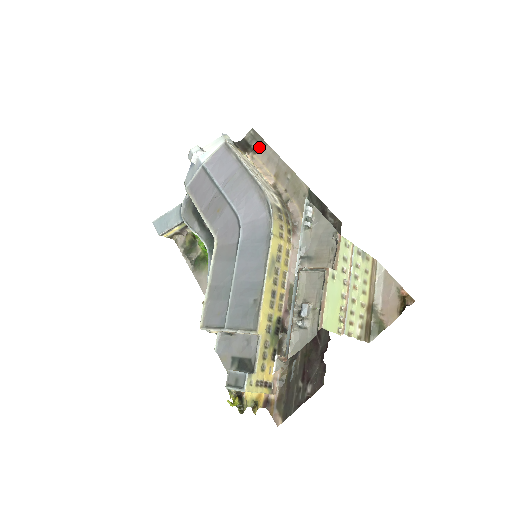
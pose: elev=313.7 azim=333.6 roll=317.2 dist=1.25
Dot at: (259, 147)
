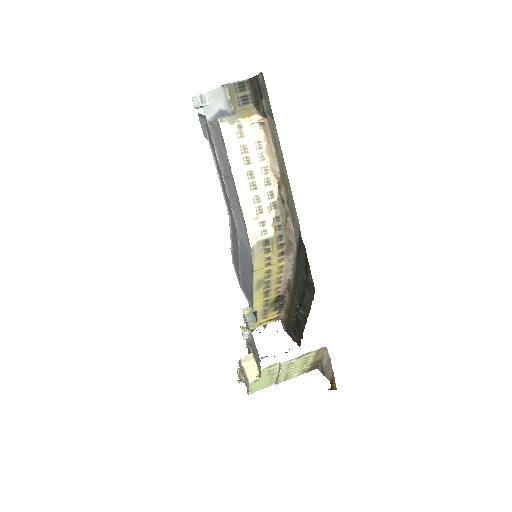
Dot at: (268, 114)
